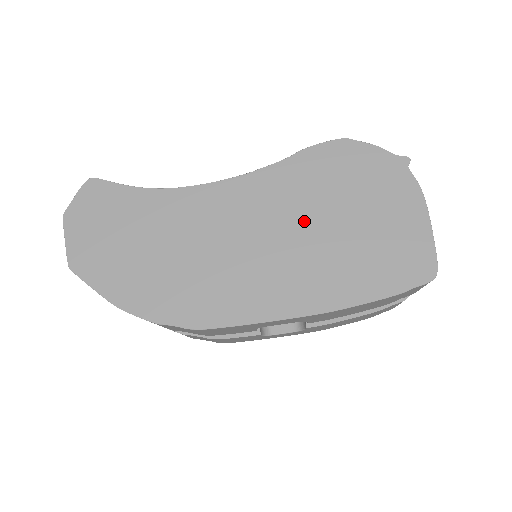
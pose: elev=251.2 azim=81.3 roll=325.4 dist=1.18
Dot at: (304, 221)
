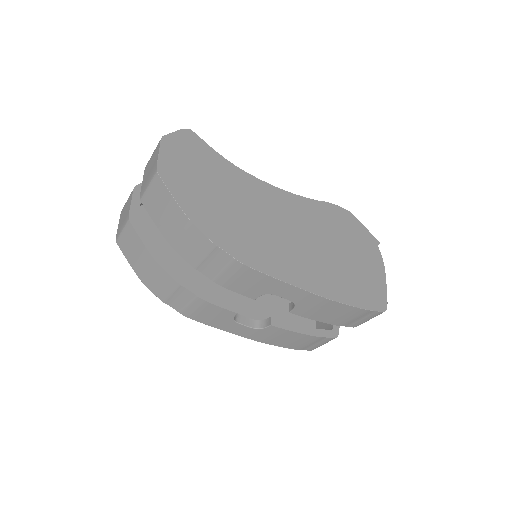
Dot at: (321, 239)
